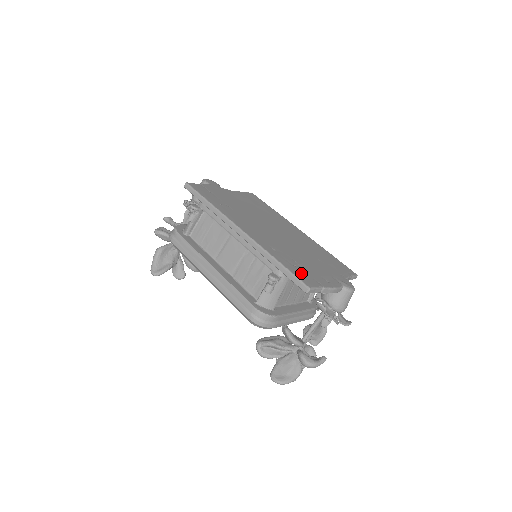
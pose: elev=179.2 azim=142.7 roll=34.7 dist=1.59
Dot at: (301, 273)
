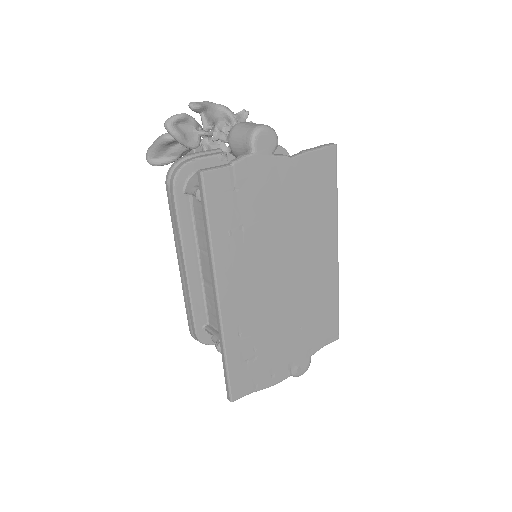
Dot at: (243, 375)
